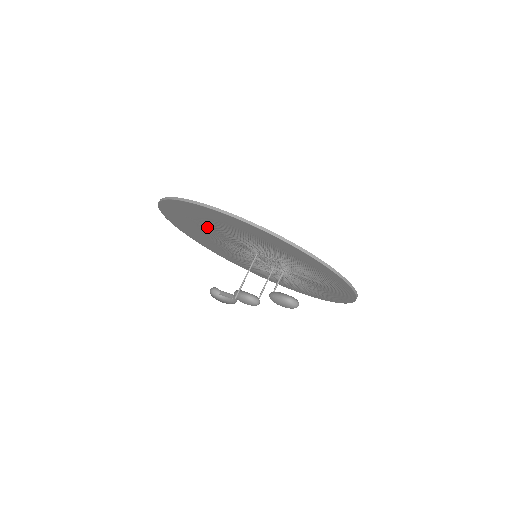
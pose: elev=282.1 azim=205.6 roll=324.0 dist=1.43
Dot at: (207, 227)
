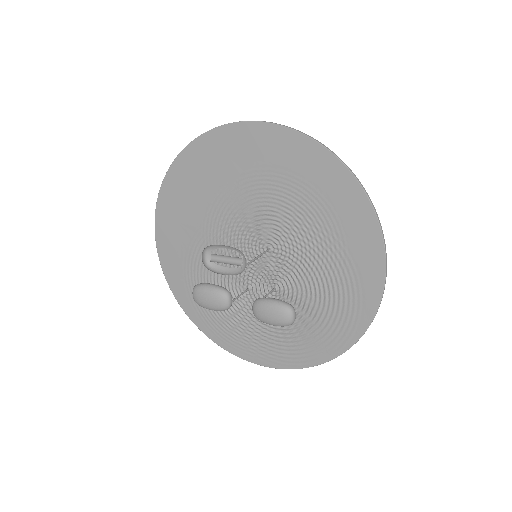
Dot at: (245, 186)
